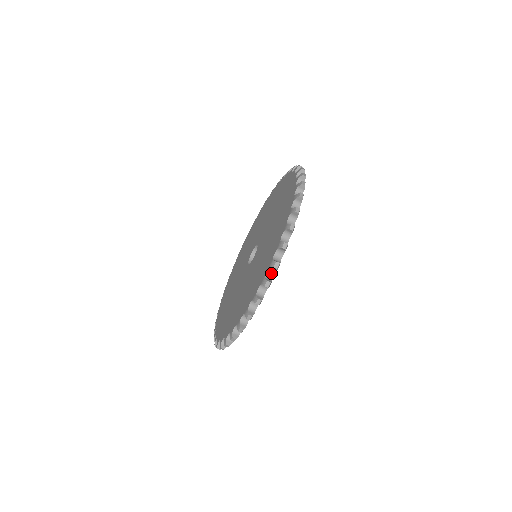
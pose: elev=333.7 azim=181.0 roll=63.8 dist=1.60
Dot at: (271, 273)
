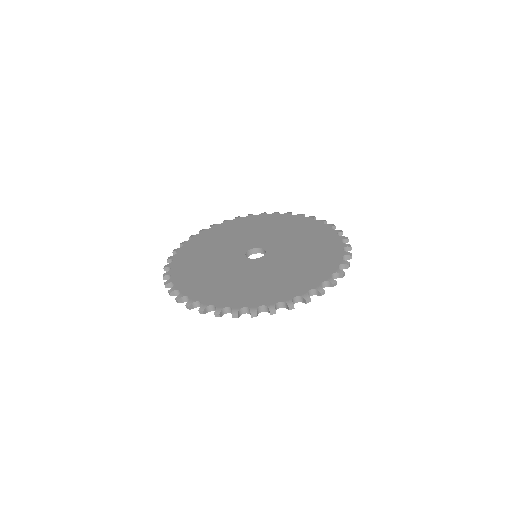
Dot at: occluded
